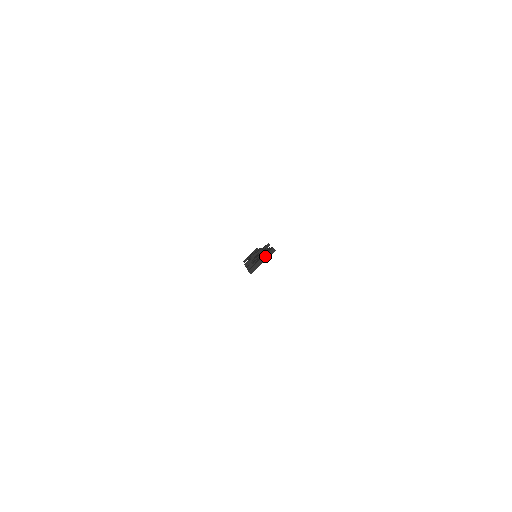
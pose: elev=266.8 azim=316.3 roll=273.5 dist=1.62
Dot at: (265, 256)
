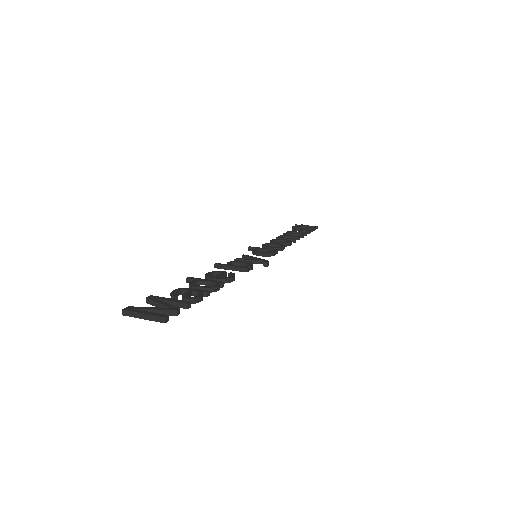
Dot at: (150, 316)
